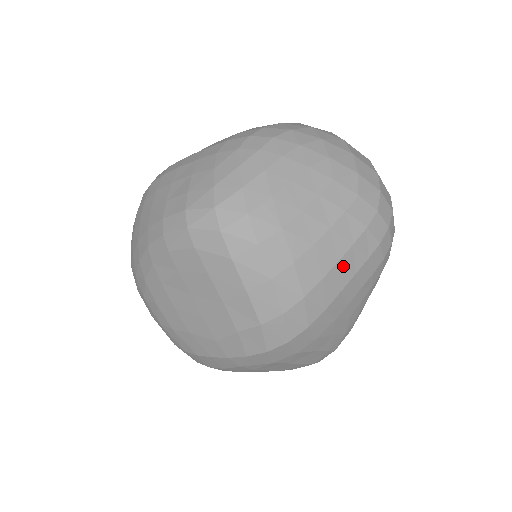
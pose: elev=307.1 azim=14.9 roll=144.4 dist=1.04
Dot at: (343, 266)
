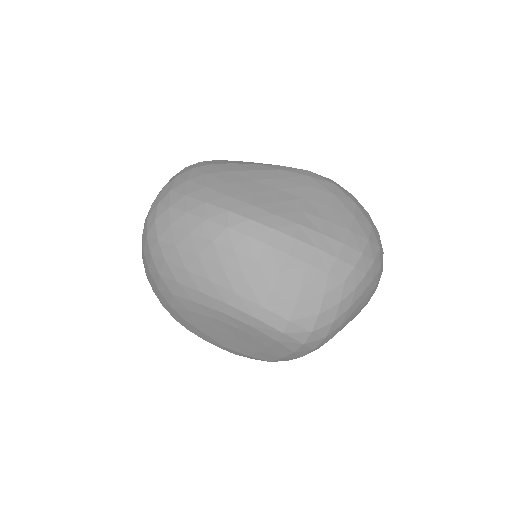
Dot at: occluded
